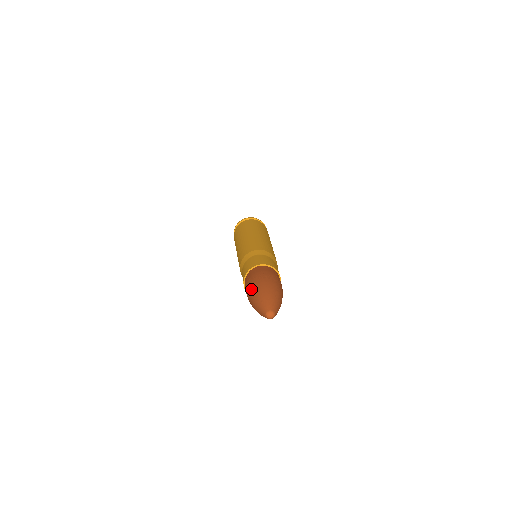
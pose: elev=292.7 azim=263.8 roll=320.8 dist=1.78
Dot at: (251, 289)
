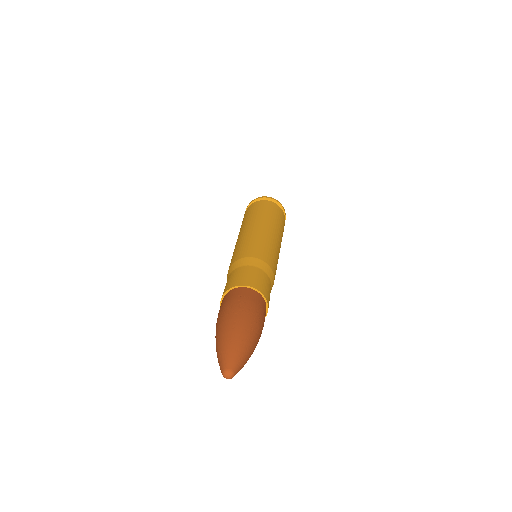
Dot at: occluded
